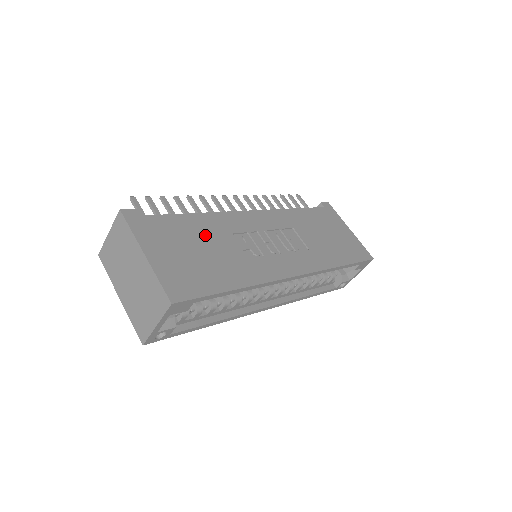
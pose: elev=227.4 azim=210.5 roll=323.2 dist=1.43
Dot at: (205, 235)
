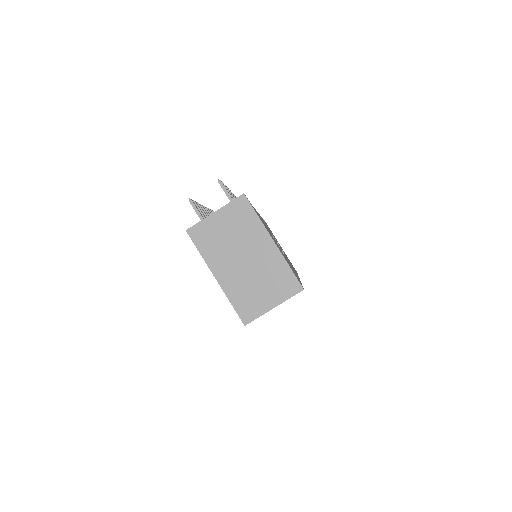
Dot at: occluded
